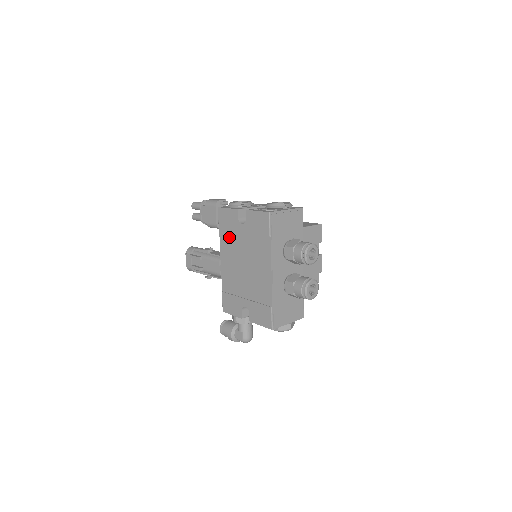
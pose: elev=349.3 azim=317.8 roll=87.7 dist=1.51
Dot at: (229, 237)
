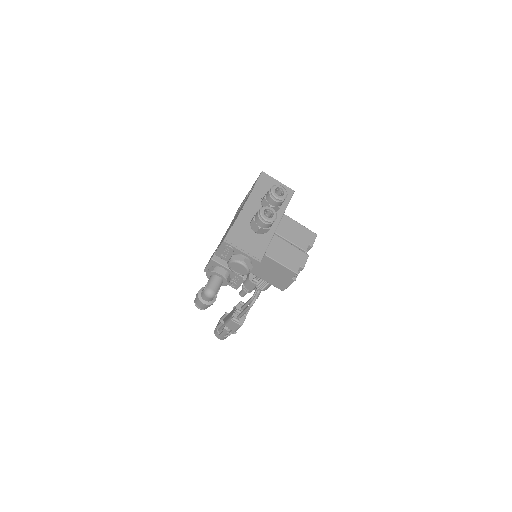
Dot at: occluded
